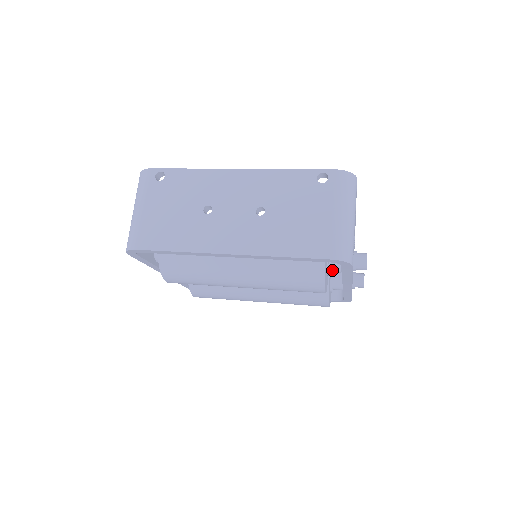
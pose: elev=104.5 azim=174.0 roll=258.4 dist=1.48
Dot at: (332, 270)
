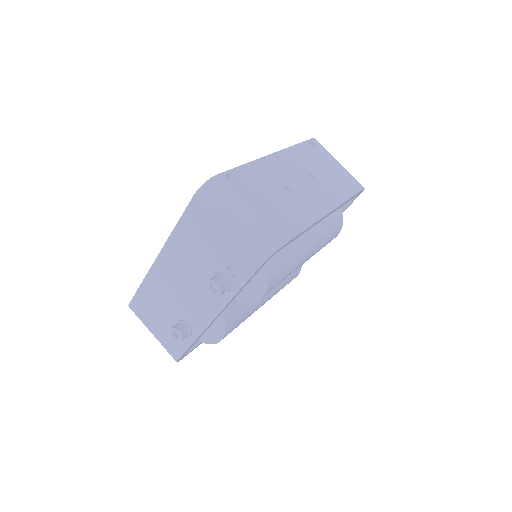
Dot at: occluded
